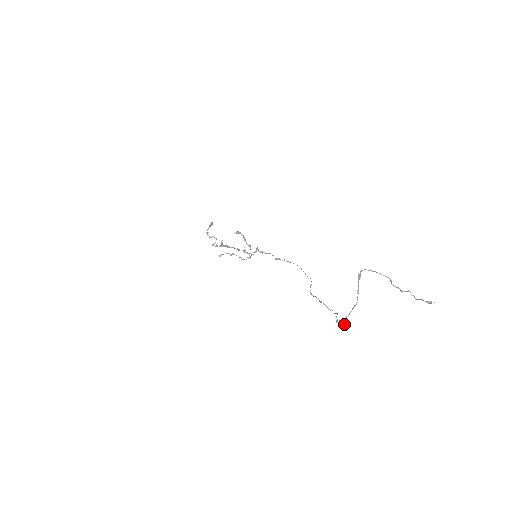
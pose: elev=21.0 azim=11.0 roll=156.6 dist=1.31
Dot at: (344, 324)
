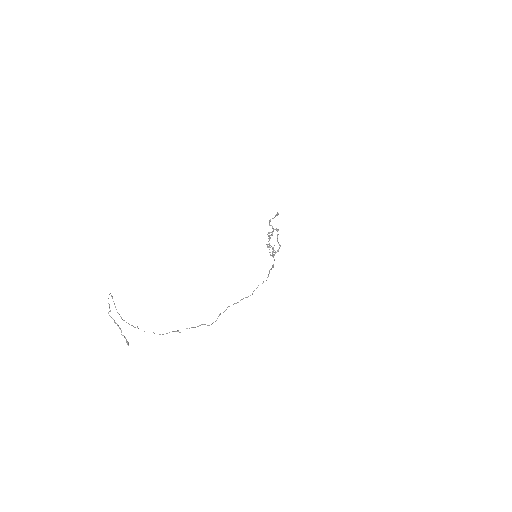
Dot at: (159, 334)
